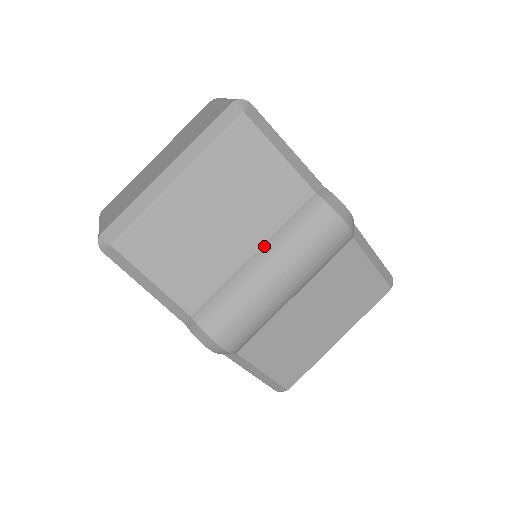
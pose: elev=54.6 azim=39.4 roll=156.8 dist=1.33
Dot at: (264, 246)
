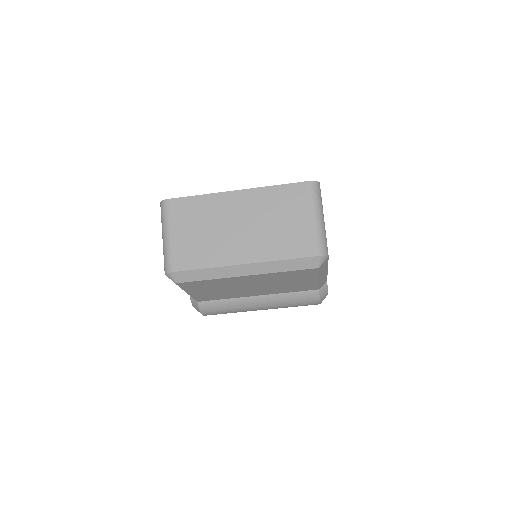
Dot at: (267, 296)
